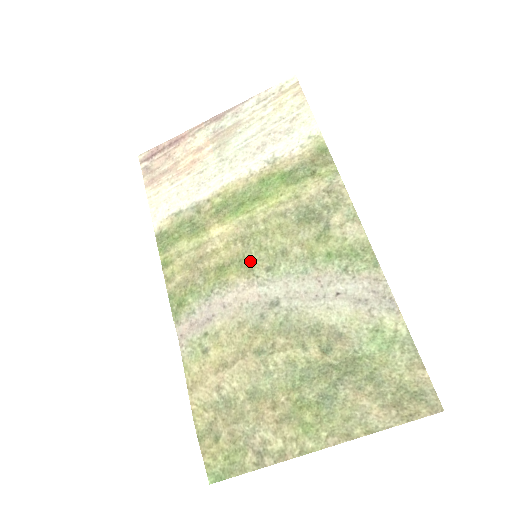
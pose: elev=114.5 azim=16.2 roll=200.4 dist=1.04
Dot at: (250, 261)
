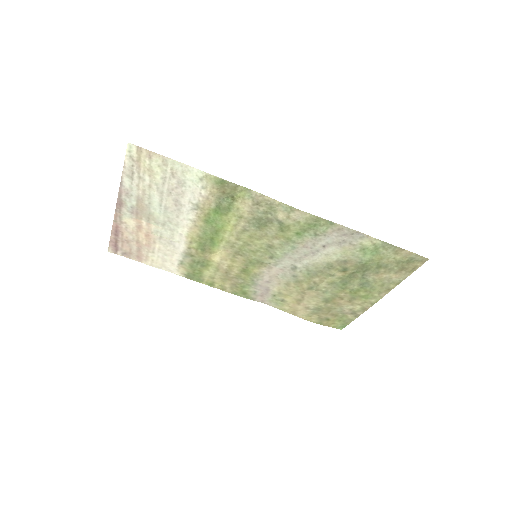
Dot at: (256, 260)
